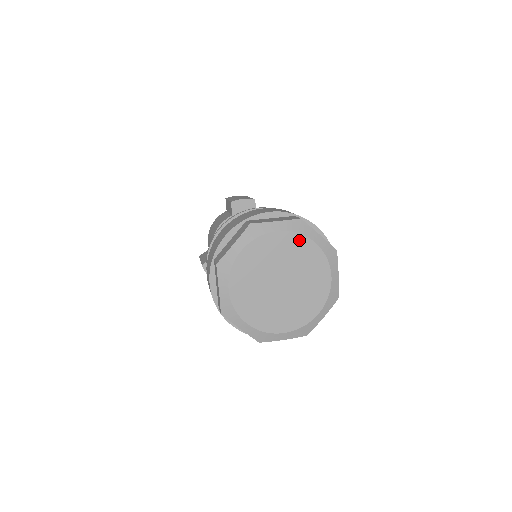
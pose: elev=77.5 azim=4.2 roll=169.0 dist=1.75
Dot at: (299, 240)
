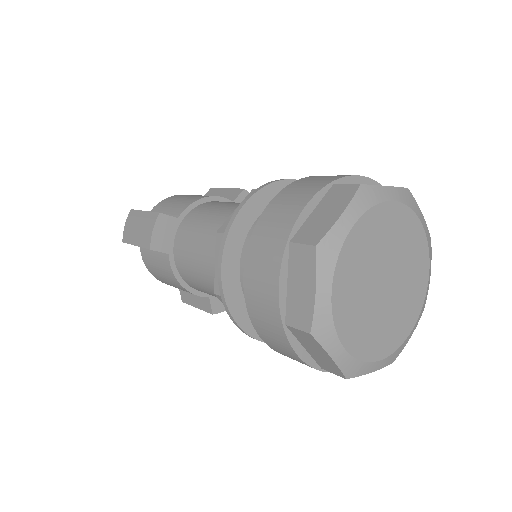
Dot at: (424, 257)
